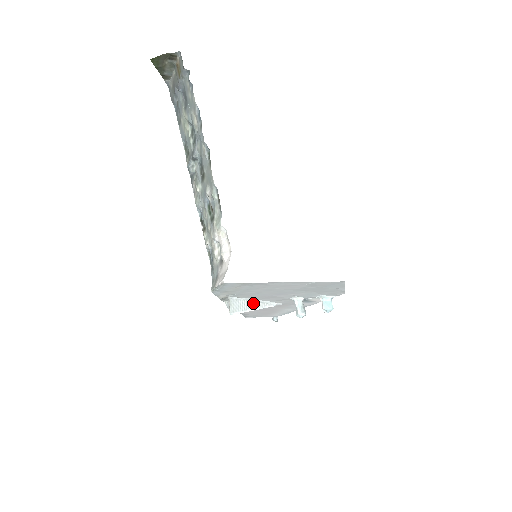
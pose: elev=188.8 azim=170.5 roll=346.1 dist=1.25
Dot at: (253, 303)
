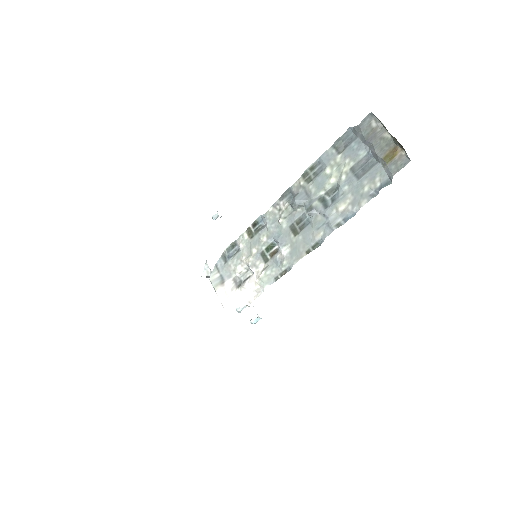
Dot at: occluded
